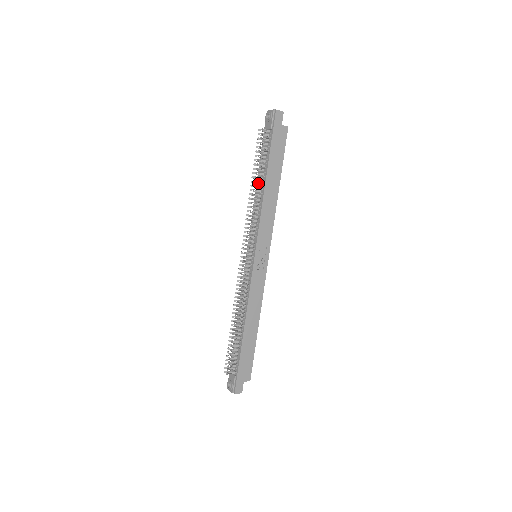
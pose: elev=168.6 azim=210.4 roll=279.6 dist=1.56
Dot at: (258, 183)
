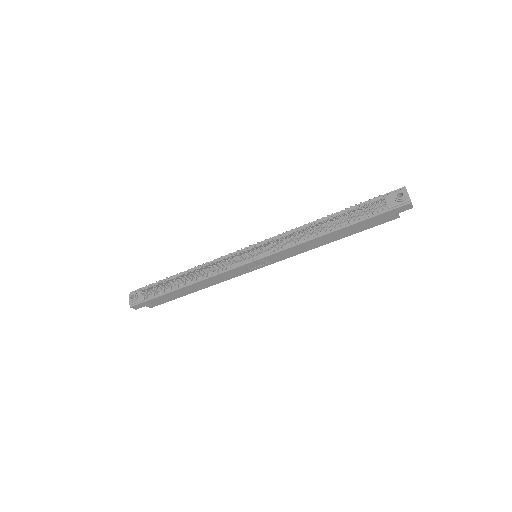
Dot at: (325, 225)
